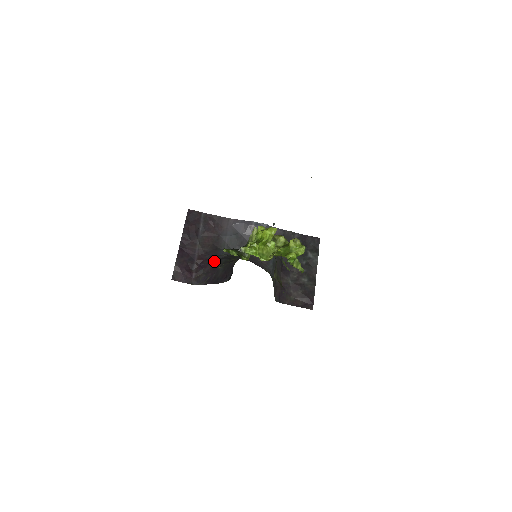
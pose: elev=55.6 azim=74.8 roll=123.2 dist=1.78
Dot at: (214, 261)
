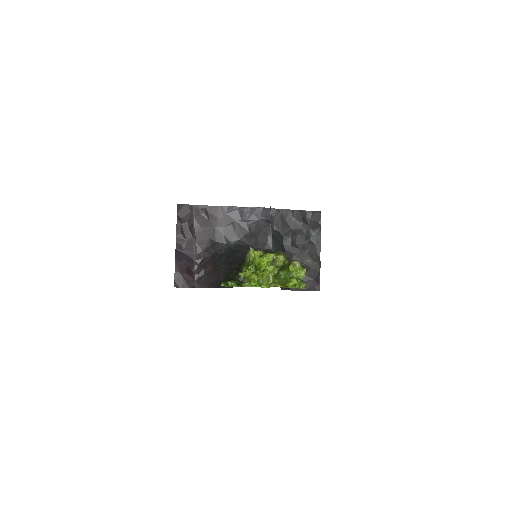
Dot at: (214, 259)
